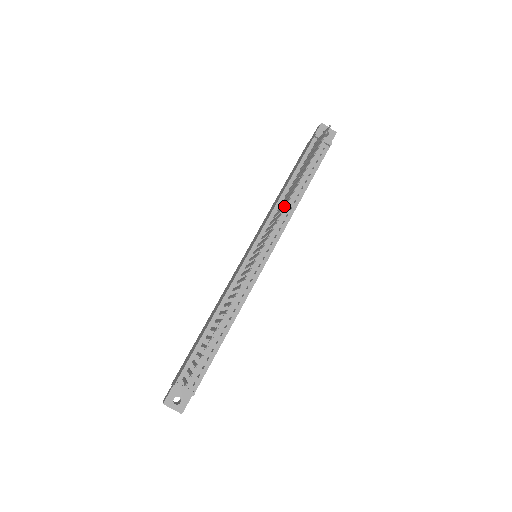
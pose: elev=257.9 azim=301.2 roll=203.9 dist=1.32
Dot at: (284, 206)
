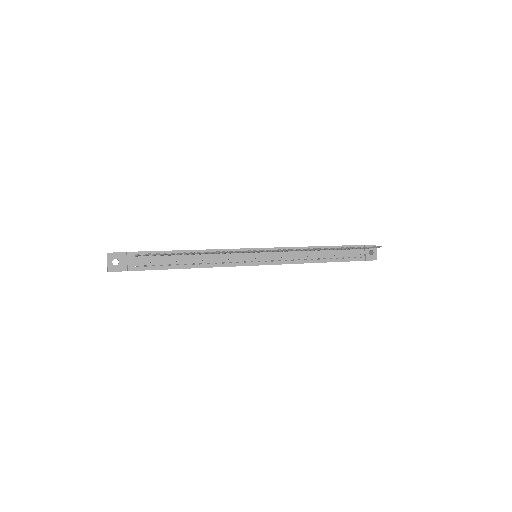
Dot at: (308, 248)
